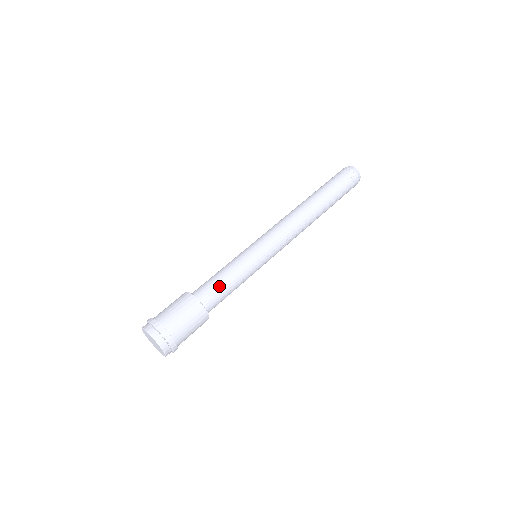
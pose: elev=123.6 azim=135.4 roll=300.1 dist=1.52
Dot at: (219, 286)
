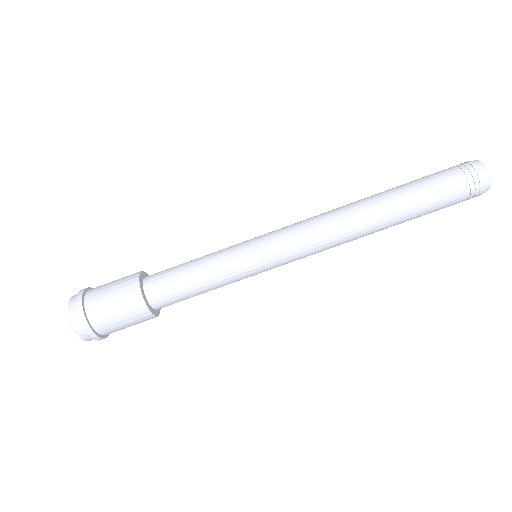
Dot at: (178, 279)
